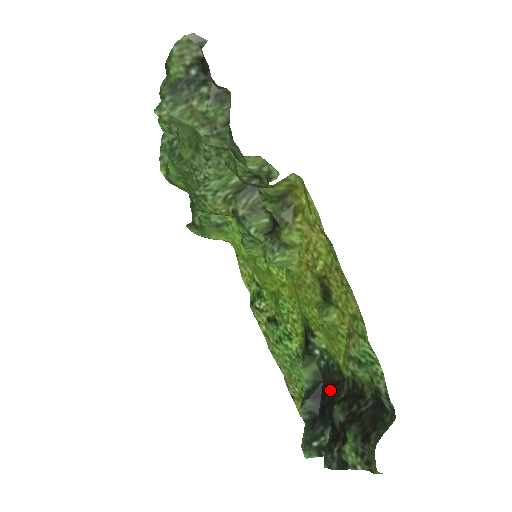
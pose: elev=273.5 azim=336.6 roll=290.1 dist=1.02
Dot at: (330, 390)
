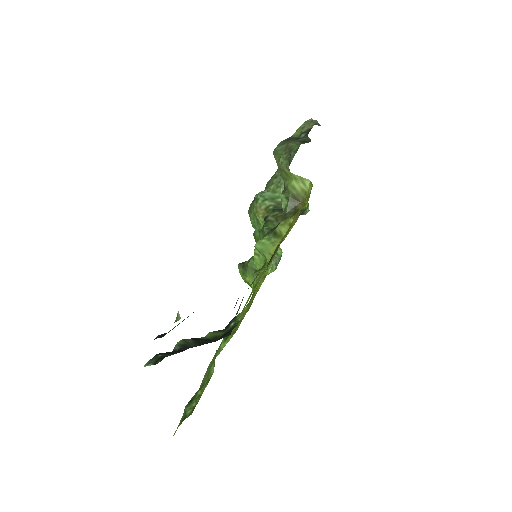
Dot at: occluded
